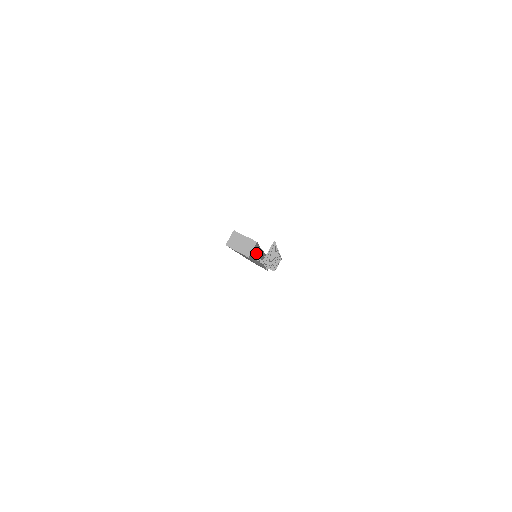
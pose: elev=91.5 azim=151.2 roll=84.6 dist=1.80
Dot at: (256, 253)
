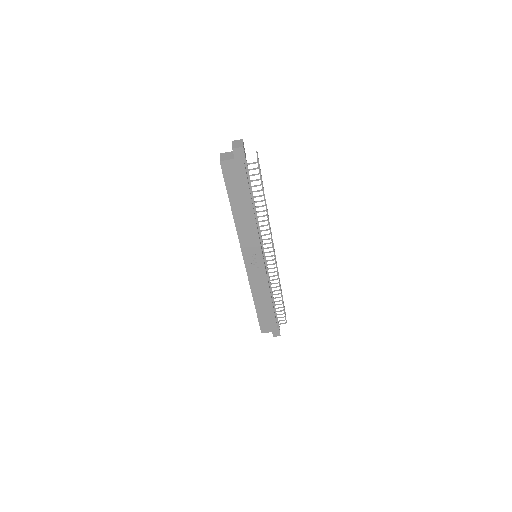
Dot at: (249, 177)
